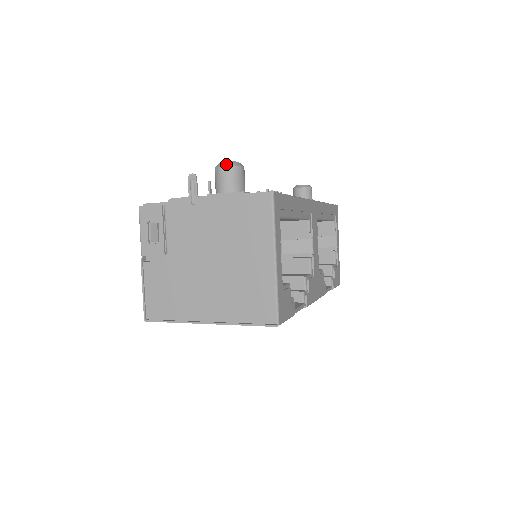
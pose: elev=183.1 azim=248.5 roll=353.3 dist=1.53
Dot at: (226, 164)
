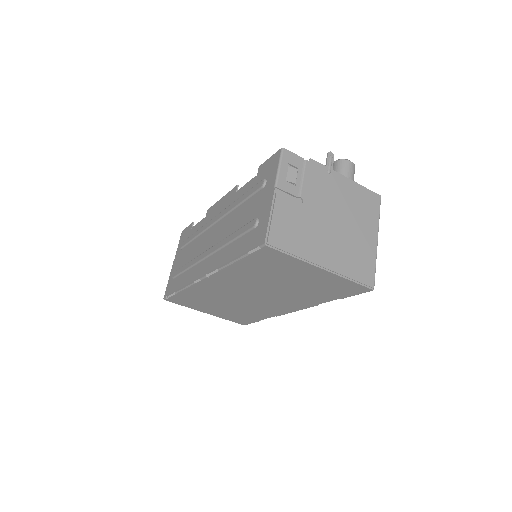
Dot at: (352, 162)
